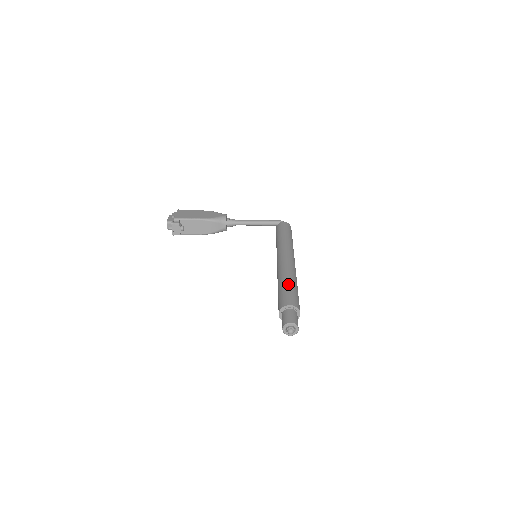
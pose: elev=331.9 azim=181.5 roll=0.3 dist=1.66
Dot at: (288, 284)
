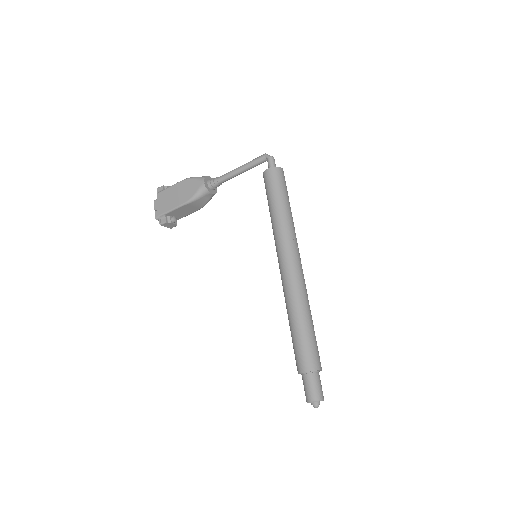
Dot at: (296, 328)
